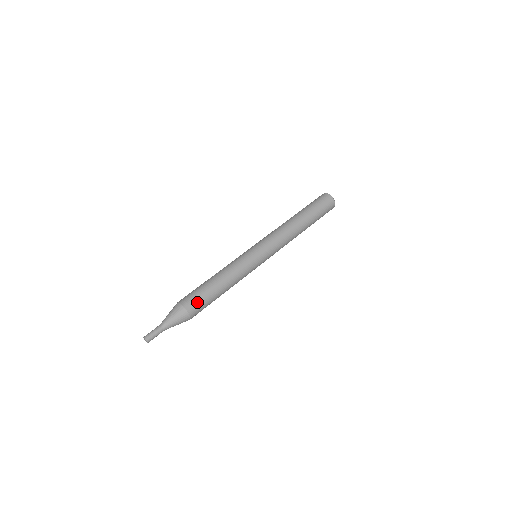
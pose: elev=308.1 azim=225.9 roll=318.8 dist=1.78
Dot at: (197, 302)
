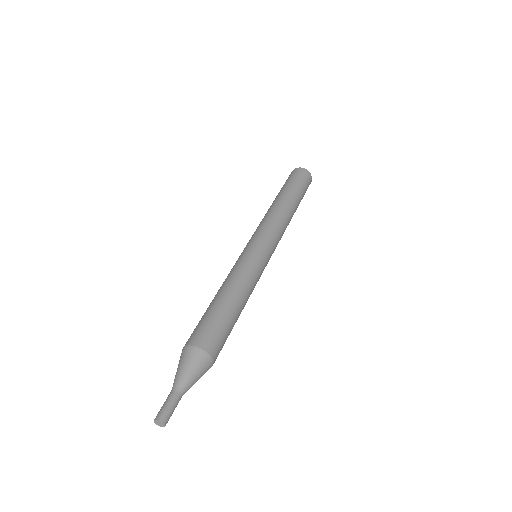
Dot at: (221, 342)
